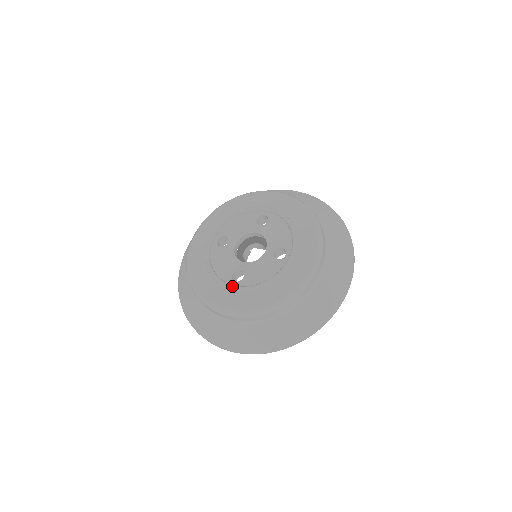
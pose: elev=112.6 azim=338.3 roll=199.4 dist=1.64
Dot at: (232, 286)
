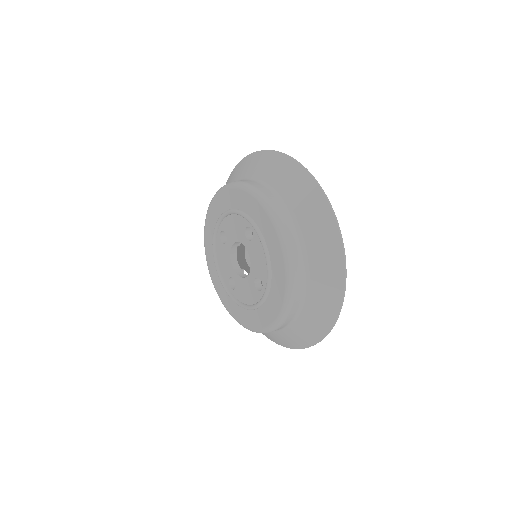
Dot at: (264, 295)
